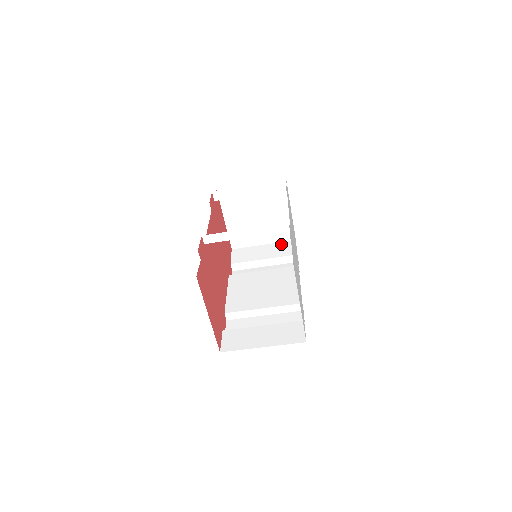
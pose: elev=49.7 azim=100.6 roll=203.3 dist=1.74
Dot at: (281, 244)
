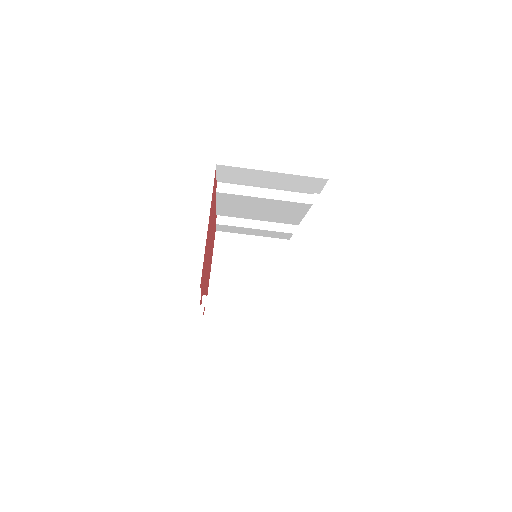
Dot at: occluded
